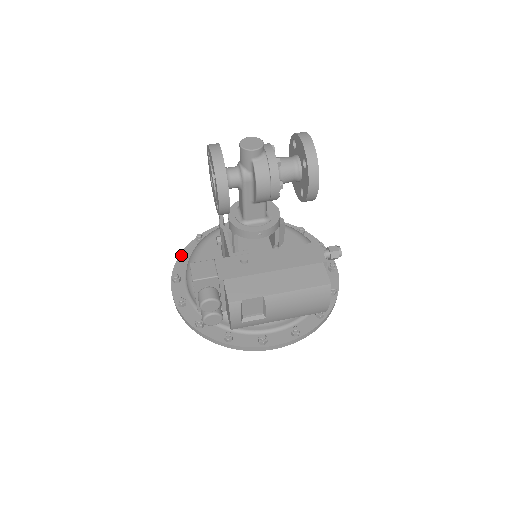
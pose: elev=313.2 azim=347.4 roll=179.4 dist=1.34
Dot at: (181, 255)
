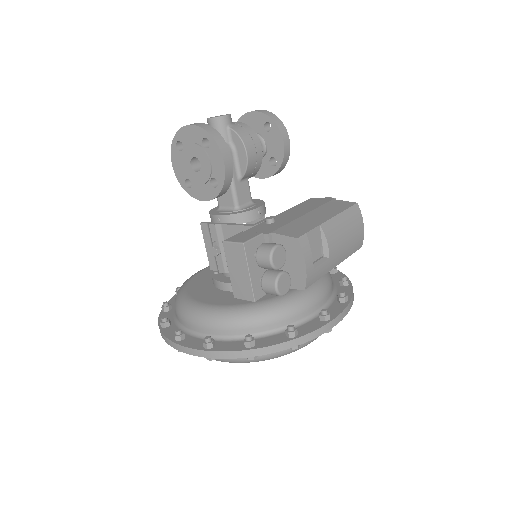
Dot at: (163, 320)
